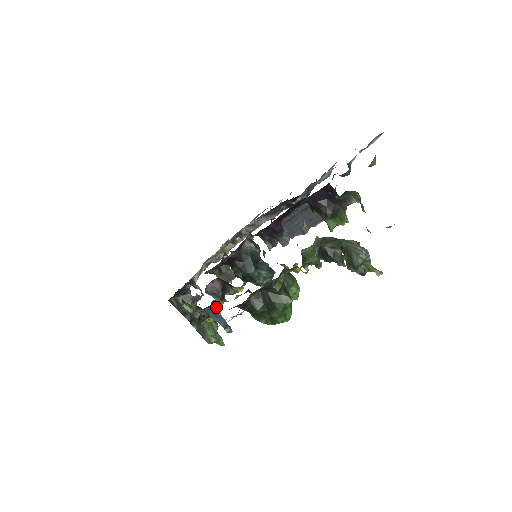
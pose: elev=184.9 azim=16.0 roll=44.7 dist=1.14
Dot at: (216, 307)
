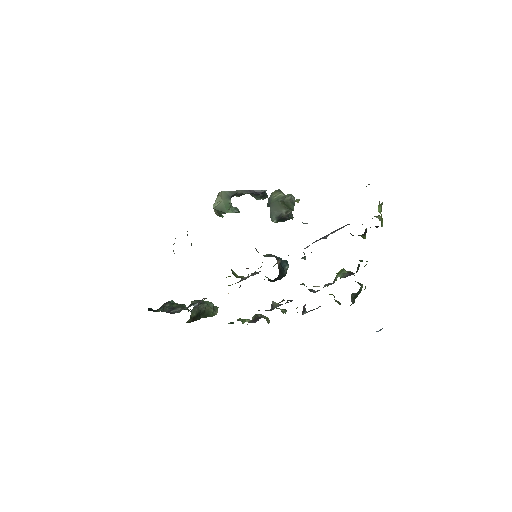
Dot at: (297, 312)
